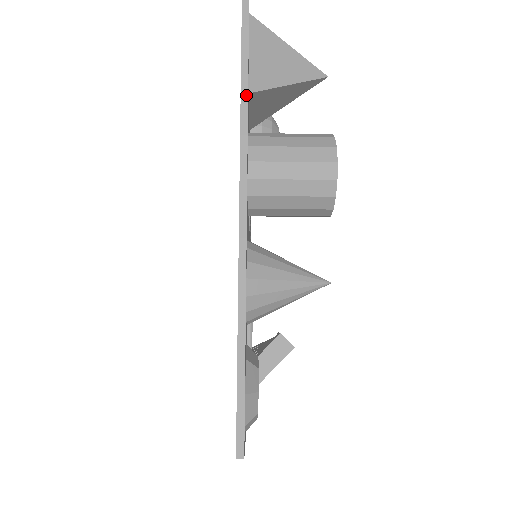
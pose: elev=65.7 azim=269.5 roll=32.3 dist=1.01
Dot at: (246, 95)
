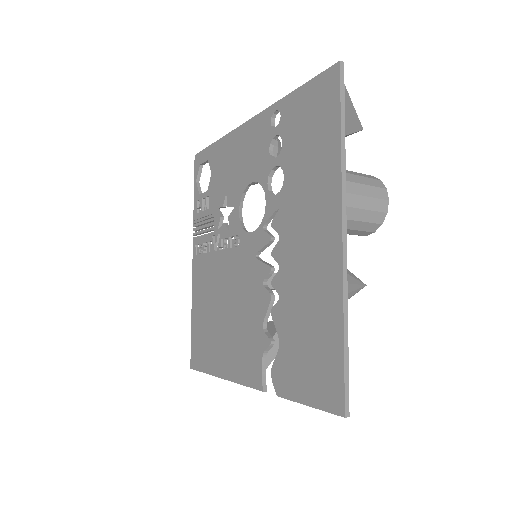
Dot at: (344, 140)
